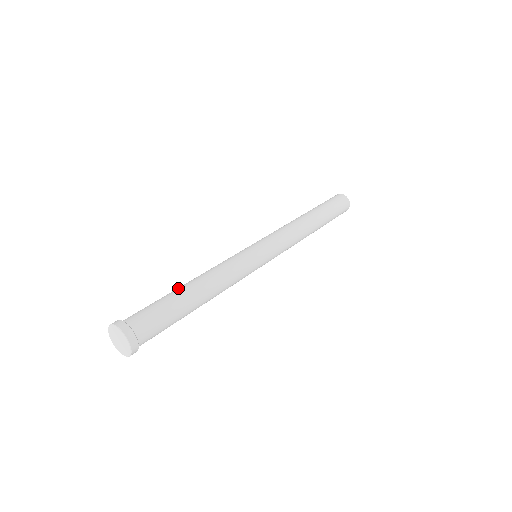
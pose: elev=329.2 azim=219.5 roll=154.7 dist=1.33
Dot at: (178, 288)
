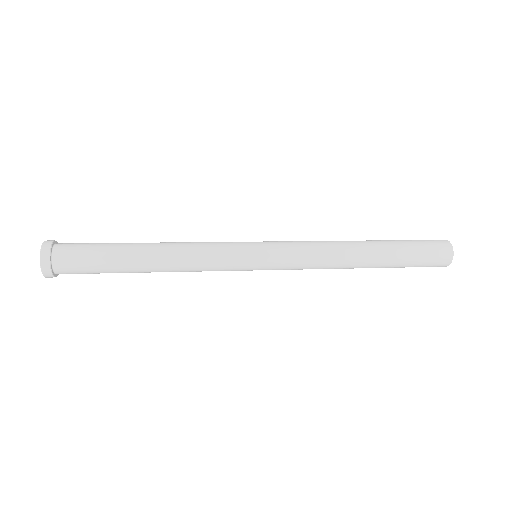
Dot at: (133, 243)
